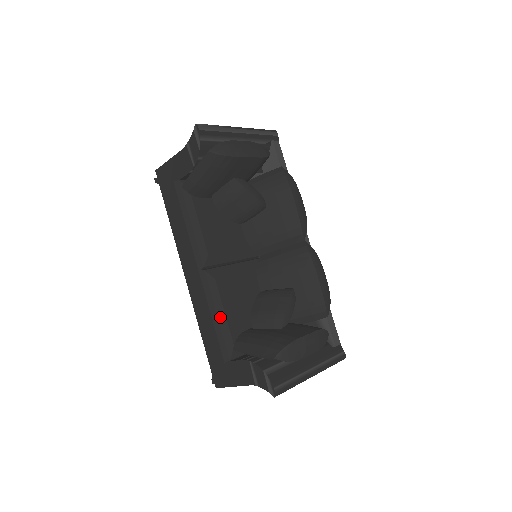
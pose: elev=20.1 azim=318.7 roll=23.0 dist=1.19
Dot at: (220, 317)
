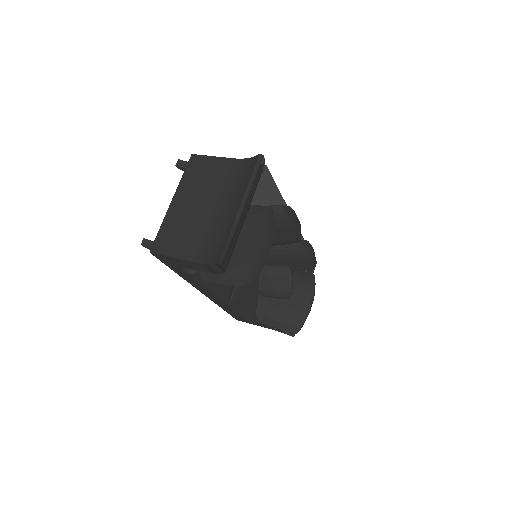
Dot at: (245, 313)
